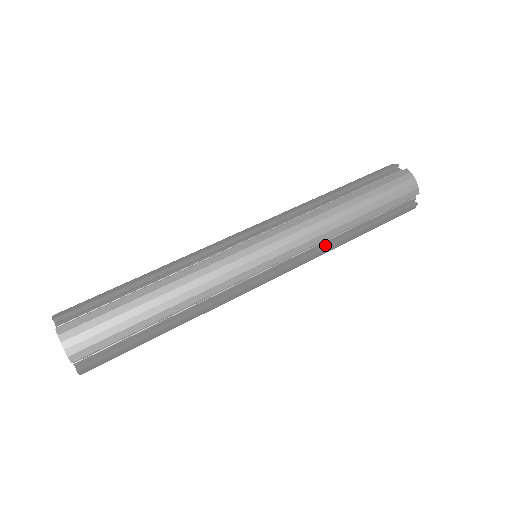
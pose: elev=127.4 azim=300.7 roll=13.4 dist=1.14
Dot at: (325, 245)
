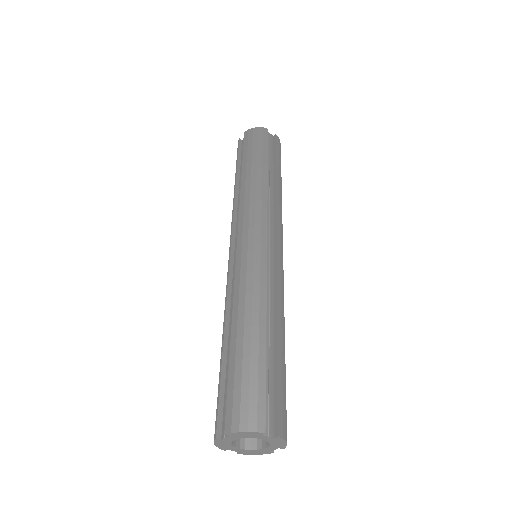
Dot at: (273, 201)
